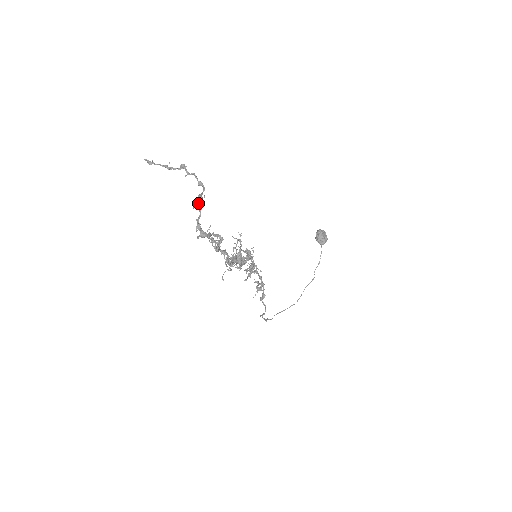
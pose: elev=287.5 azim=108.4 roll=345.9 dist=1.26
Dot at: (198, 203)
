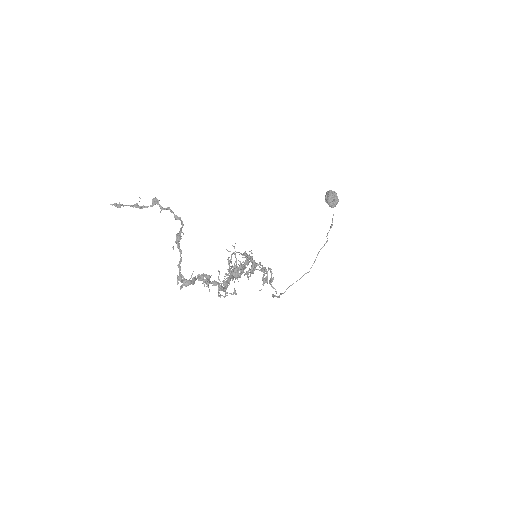
Dot at: (177, 246)
